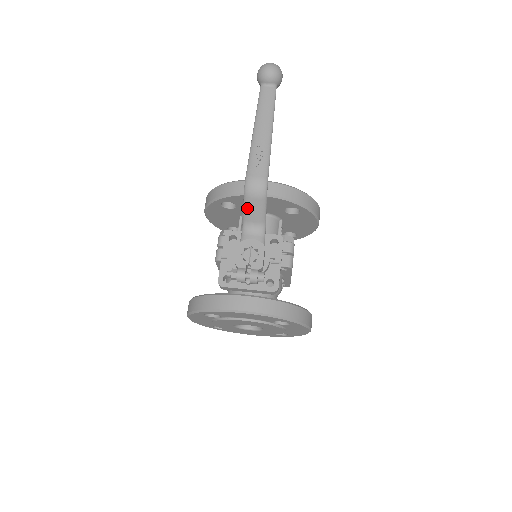
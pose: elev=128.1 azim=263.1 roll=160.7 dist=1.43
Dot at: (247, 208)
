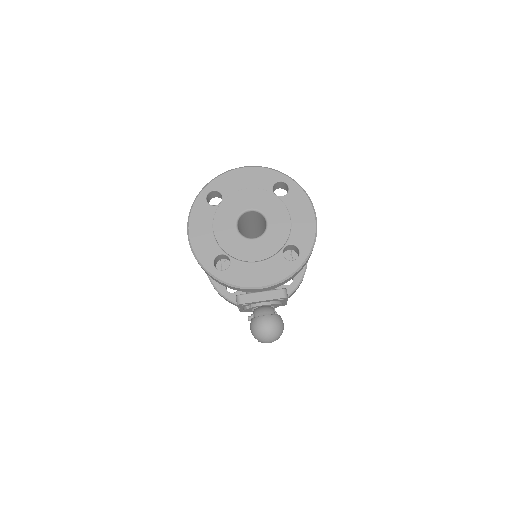
Dot at: occluded
